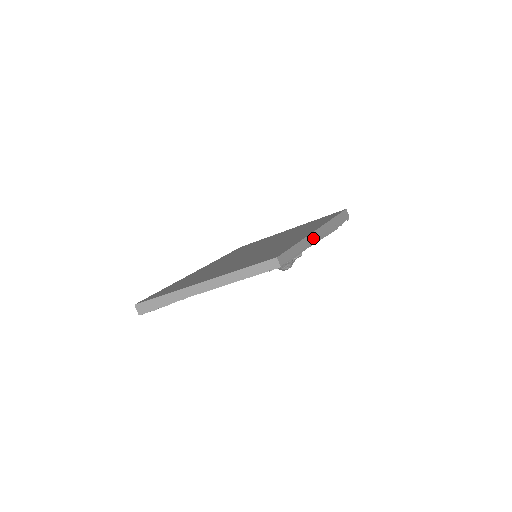
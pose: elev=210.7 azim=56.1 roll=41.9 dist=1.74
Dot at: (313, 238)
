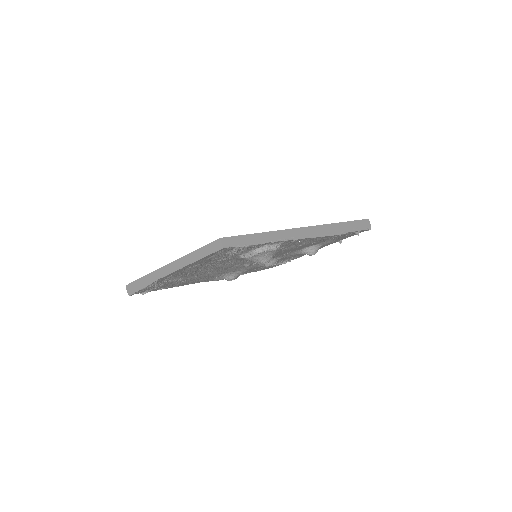
Dot at: (293, 234)
